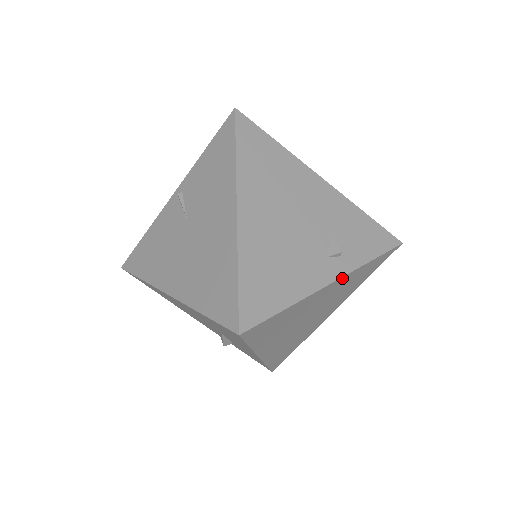
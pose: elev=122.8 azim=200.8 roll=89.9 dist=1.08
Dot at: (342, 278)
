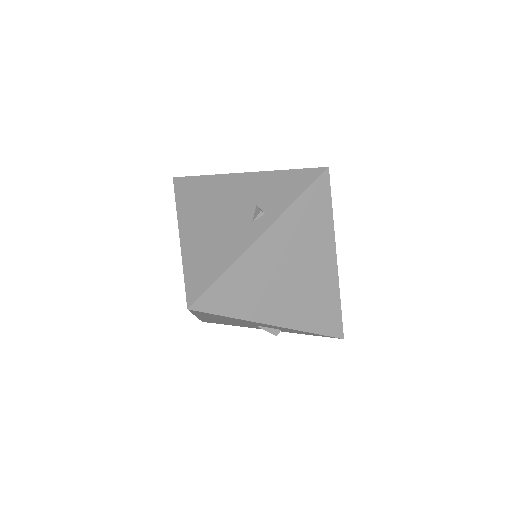
Dot at: (272, 228)
